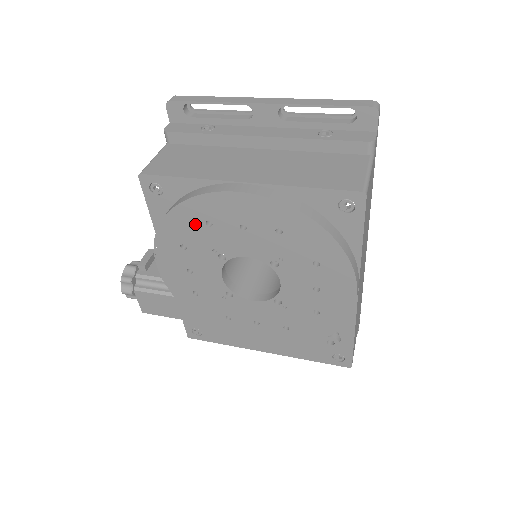
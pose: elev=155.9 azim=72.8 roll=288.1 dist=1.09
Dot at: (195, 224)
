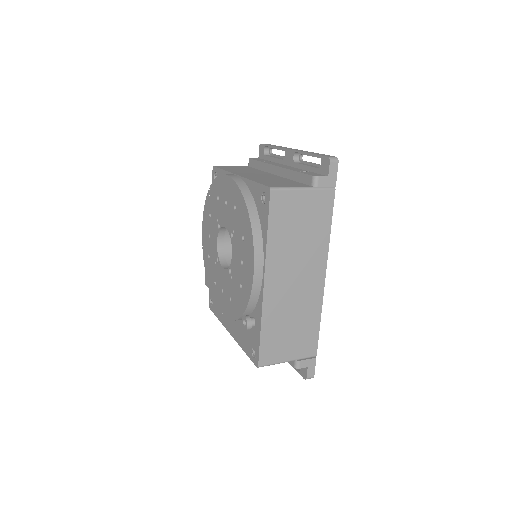
Dot at: (215, 198)
